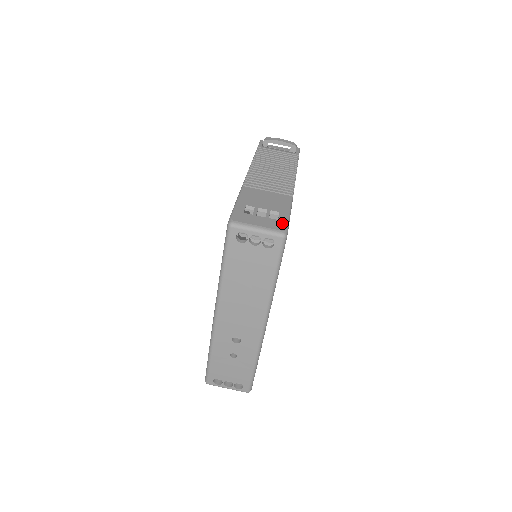
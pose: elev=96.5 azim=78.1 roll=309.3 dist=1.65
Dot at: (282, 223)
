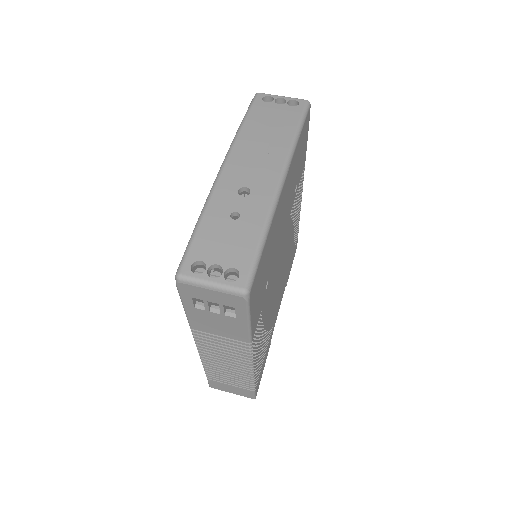
Dot at: occluded
